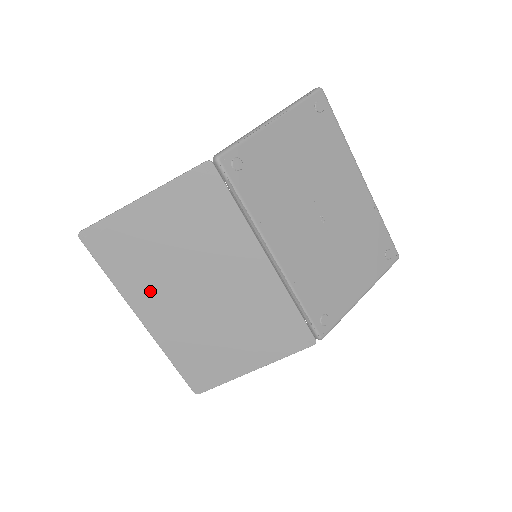
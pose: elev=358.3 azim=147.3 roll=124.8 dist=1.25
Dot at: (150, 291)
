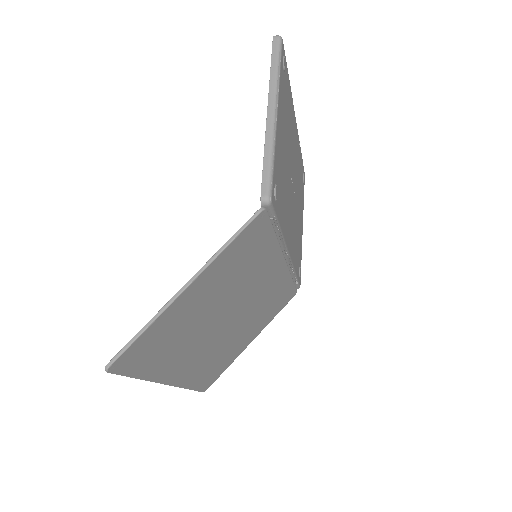
Dot at: (181, 356)
